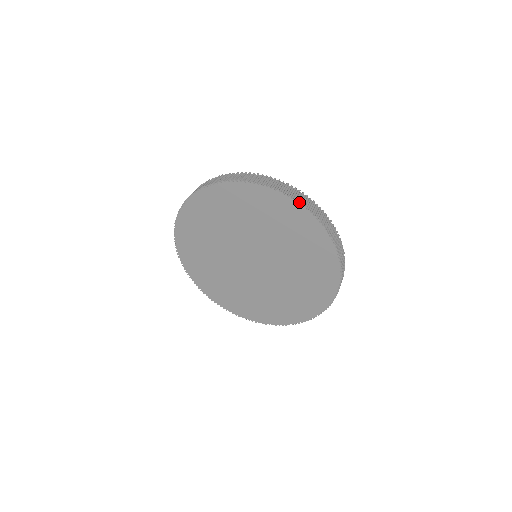
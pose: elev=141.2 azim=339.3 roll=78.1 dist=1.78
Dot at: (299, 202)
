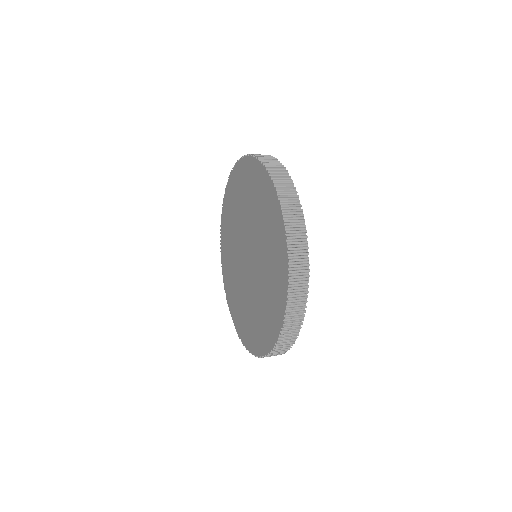
Dot at: (290, 273)
